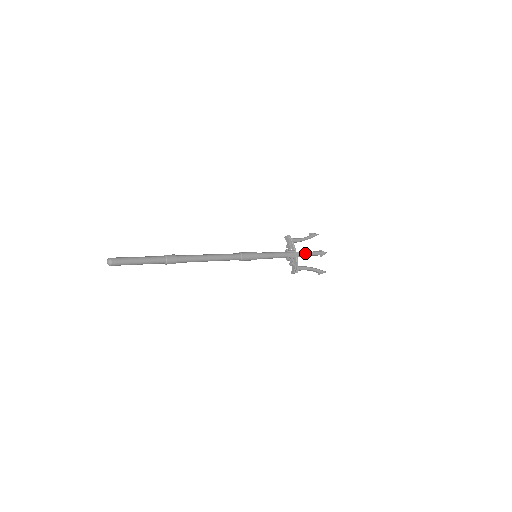
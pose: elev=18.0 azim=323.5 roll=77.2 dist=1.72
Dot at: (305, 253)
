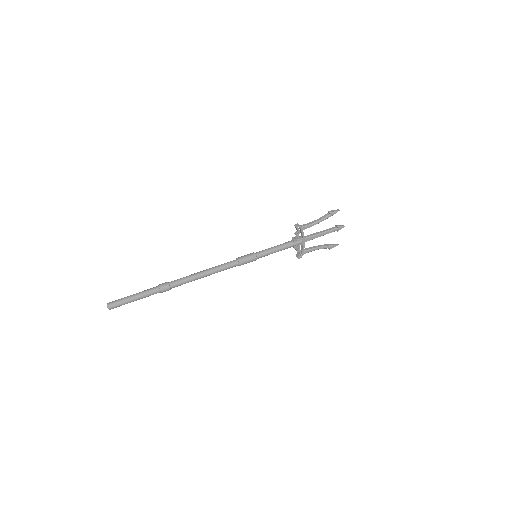
Dot at: (315, 237)
